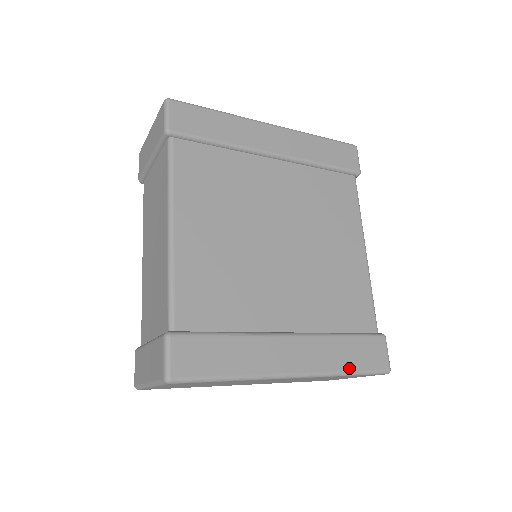
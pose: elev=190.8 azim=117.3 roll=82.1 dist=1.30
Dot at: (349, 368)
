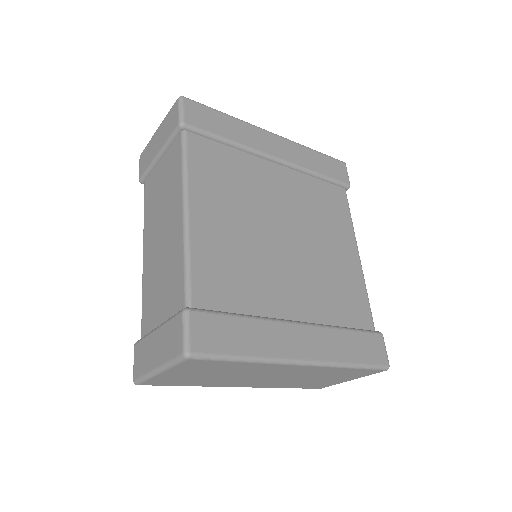
Dot at: (354, 360)
